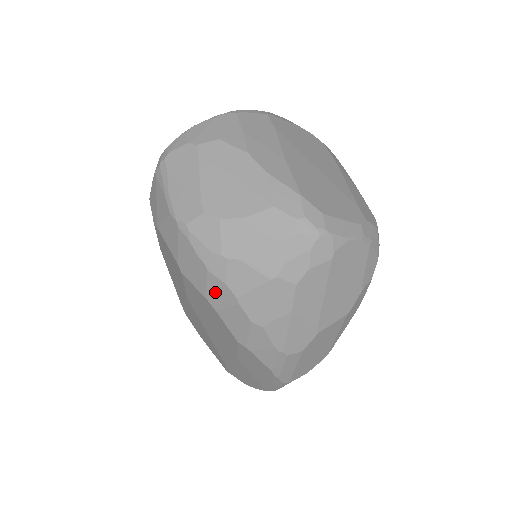
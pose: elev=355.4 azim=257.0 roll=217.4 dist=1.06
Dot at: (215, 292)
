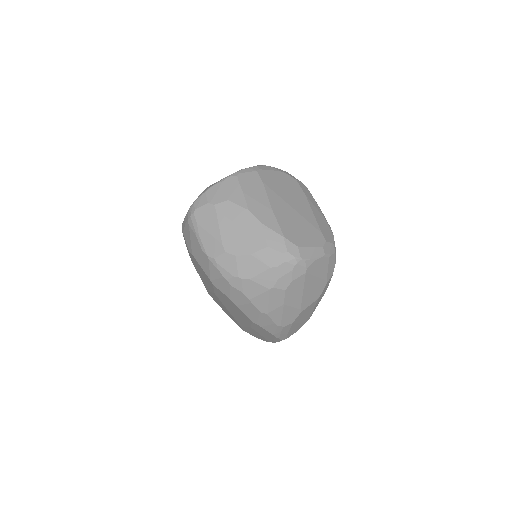
Dot at: (236, 296)
